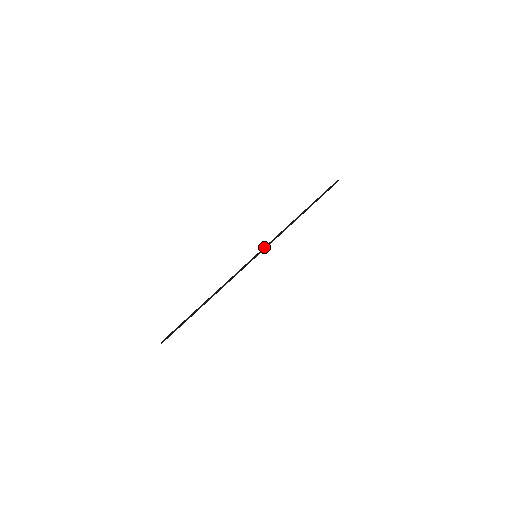
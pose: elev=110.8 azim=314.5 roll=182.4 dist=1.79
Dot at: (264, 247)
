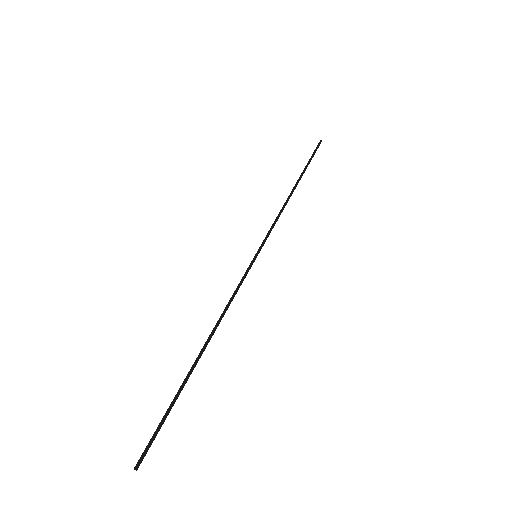
Dot at: occluded
